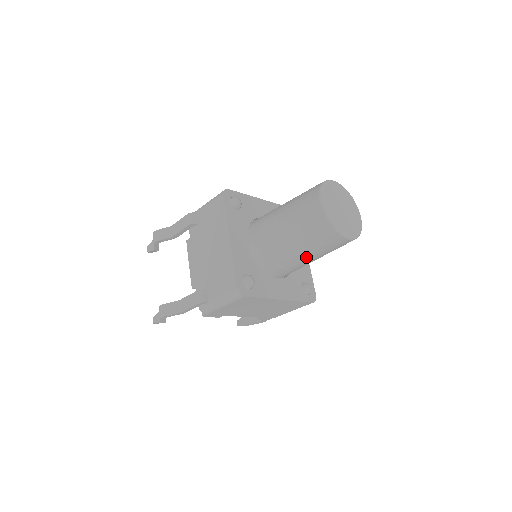
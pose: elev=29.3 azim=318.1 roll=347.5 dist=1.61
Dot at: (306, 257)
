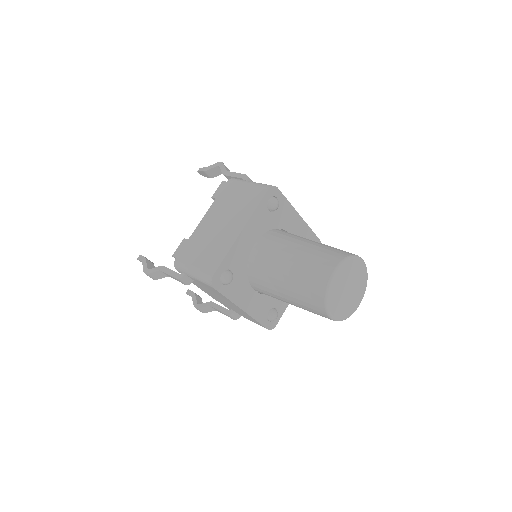
Dot at: occluded
